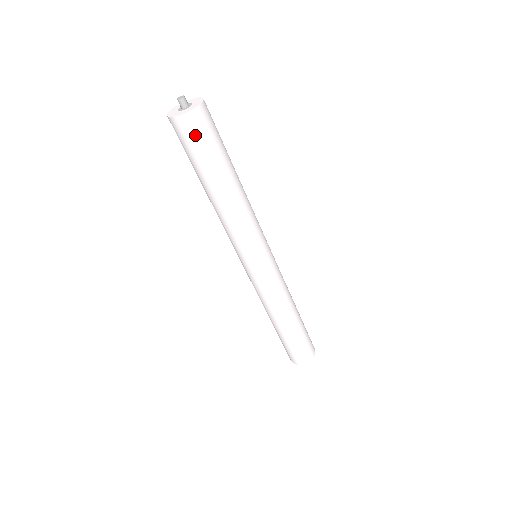
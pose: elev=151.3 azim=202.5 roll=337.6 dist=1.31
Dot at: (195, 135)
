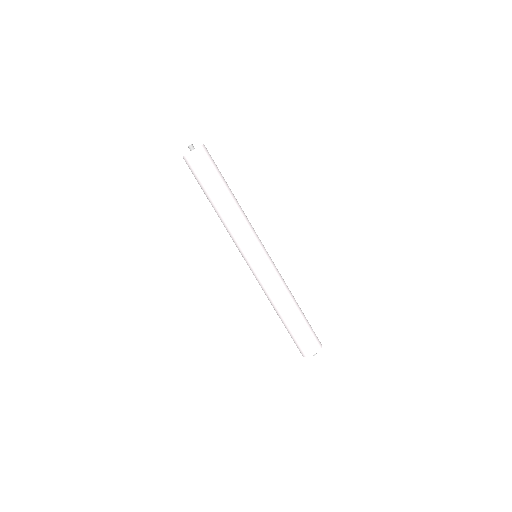
Dot at: (192, 169)
